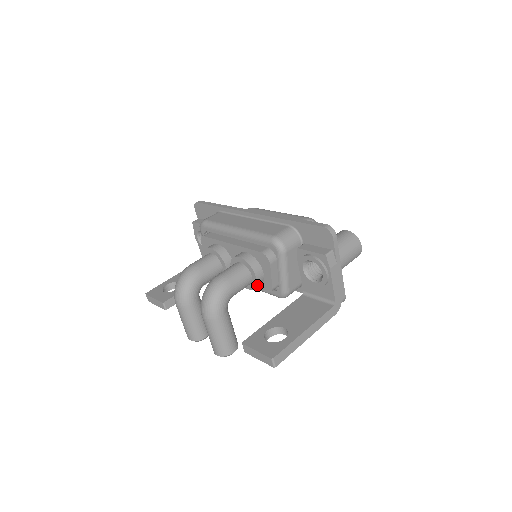
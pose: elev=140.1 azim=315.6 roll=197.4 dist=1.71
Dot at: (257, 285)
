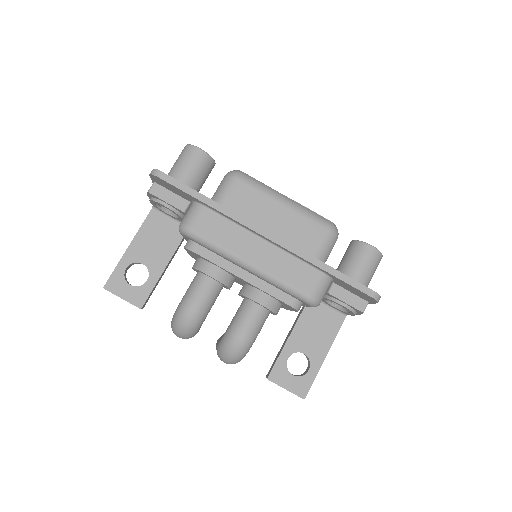
Dot at: occluded
